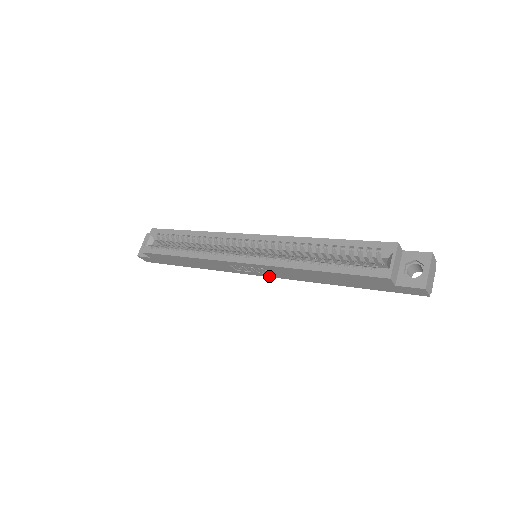
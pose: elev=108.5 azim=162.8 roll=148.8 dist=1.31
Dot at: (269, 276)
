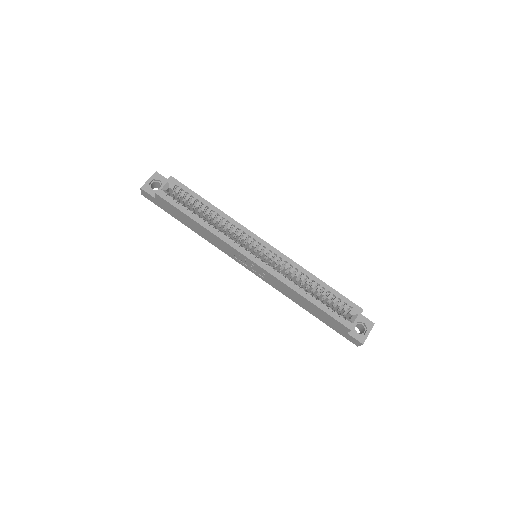
Dot at: (257, 275)
